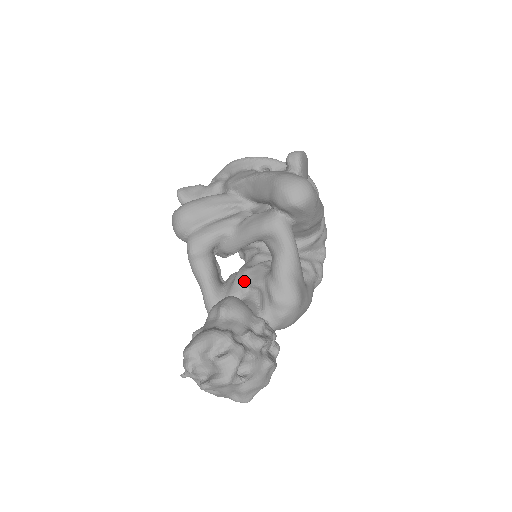
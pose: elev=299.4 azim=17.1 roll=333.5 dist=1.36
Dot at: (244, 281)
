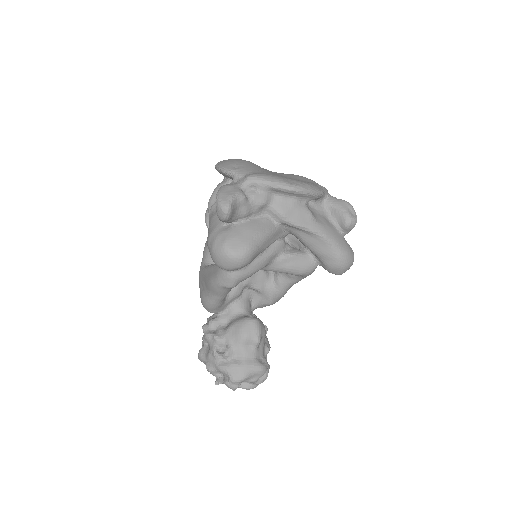
Dot at: (248, 285)
